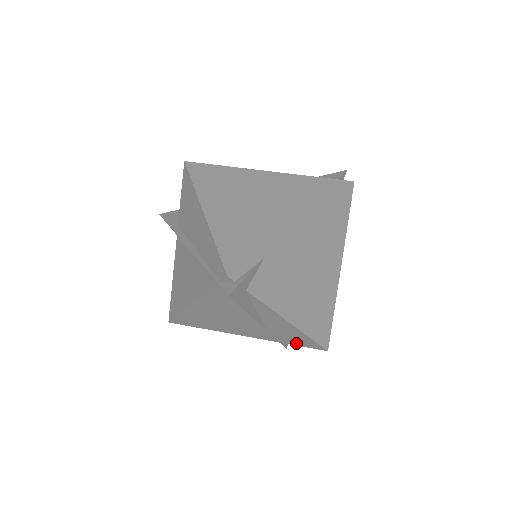
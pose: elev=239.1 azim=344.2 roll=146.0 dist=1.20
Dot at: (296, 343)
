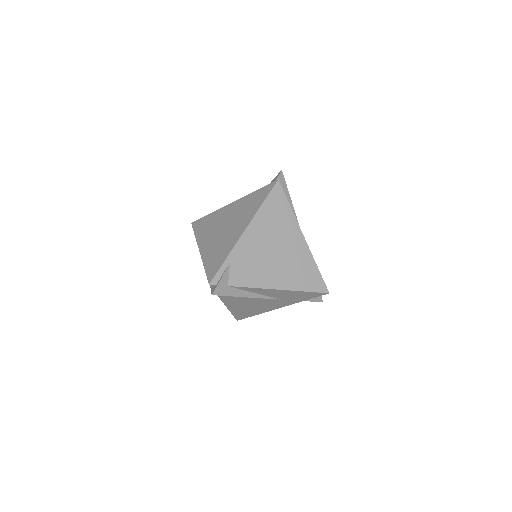
Dot at: (307, 298)
